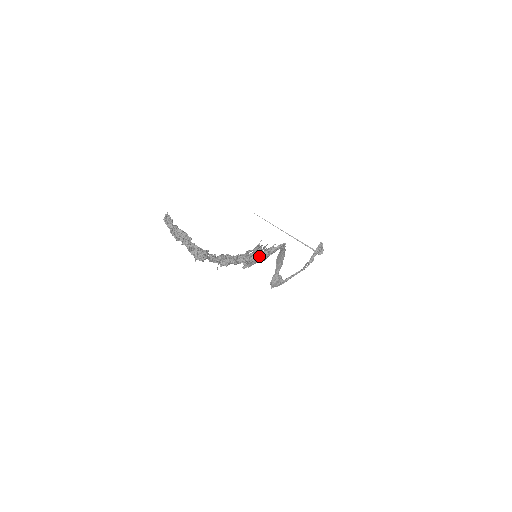
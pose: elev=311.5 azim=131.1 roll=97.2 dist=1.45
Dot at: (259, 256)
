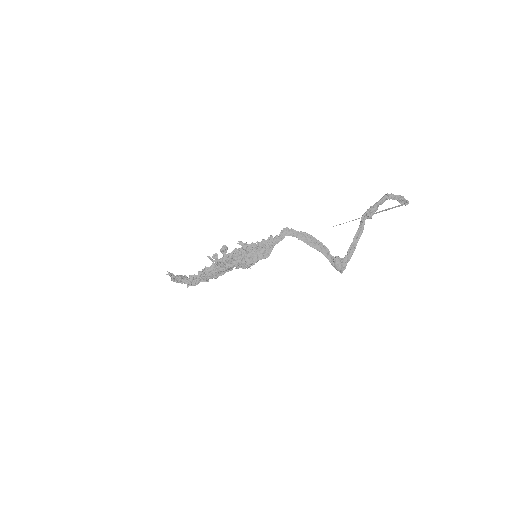
Dot at: (237, 254)
